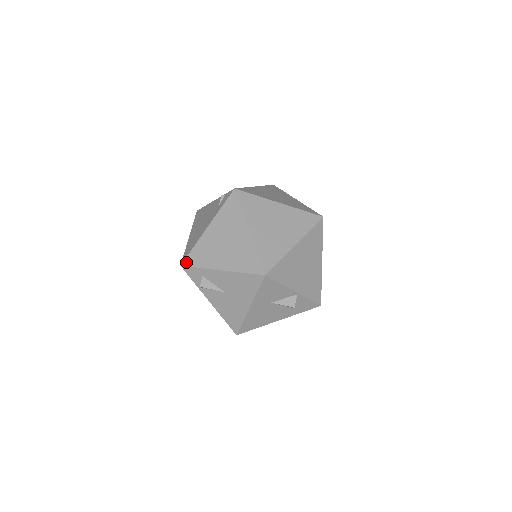
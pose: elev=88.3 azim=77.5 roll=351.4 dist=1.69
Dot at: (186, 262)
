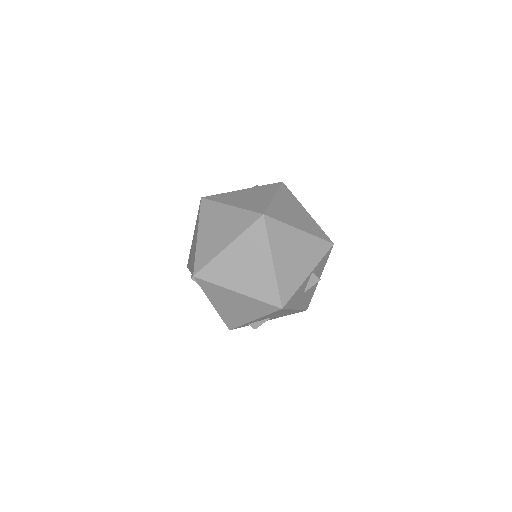
Dot at: (229, 327)
